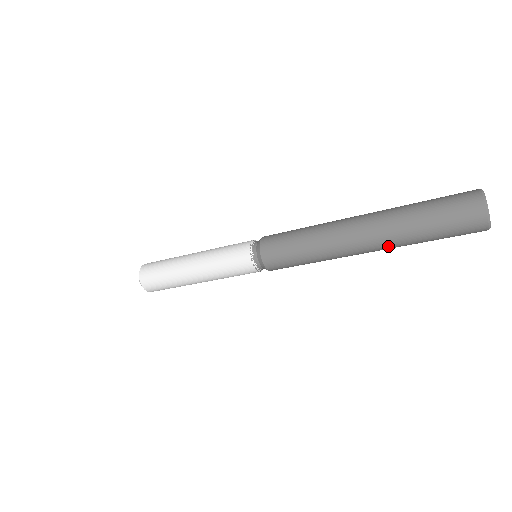
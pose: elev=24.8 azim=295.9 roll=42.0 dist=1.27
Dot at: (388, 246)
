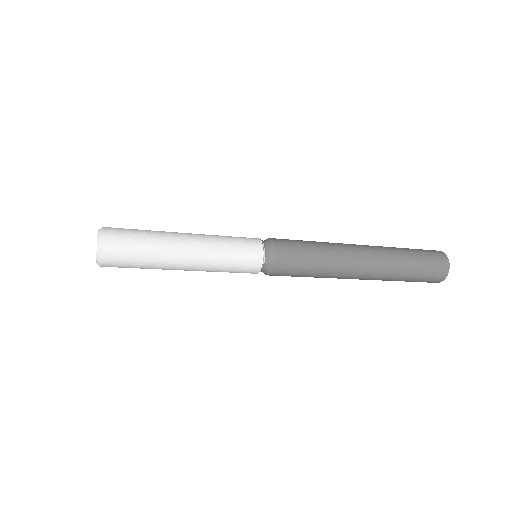
Dot at: (379, 278)
